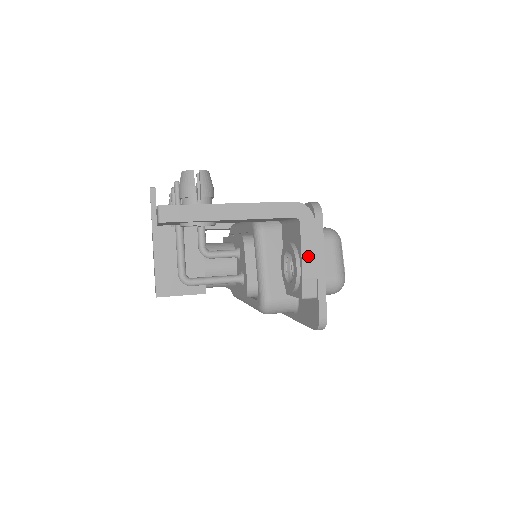
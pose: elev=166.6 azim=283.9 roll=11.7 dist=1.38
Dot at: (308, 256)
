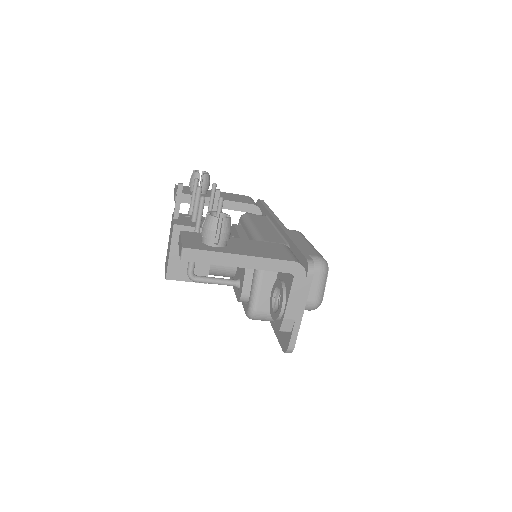
Dot at: (293, 303)
